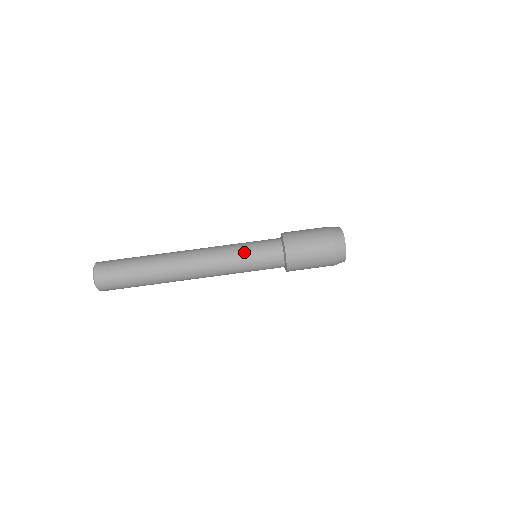
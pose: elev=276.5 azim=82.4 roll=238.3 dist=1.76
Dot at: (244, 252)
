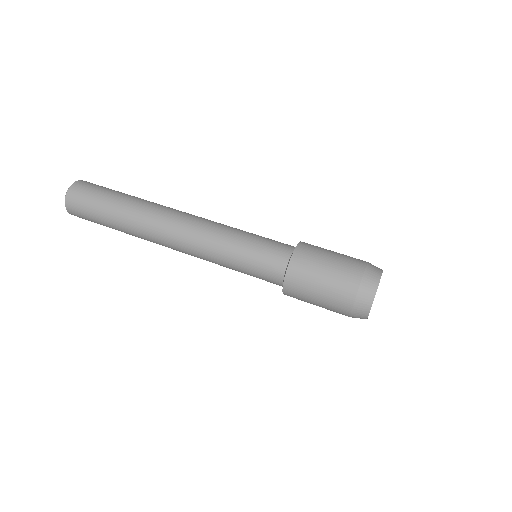
Dot at: occluded
